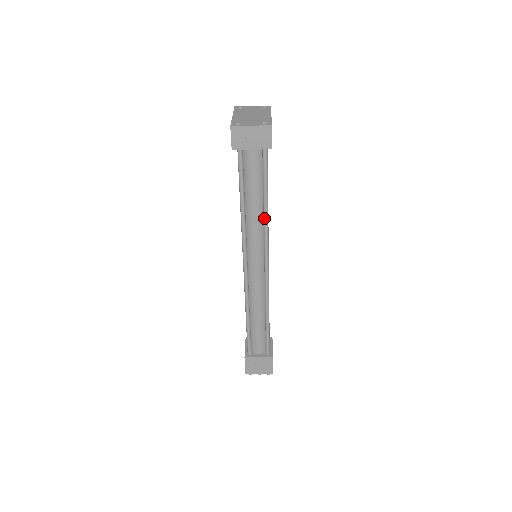
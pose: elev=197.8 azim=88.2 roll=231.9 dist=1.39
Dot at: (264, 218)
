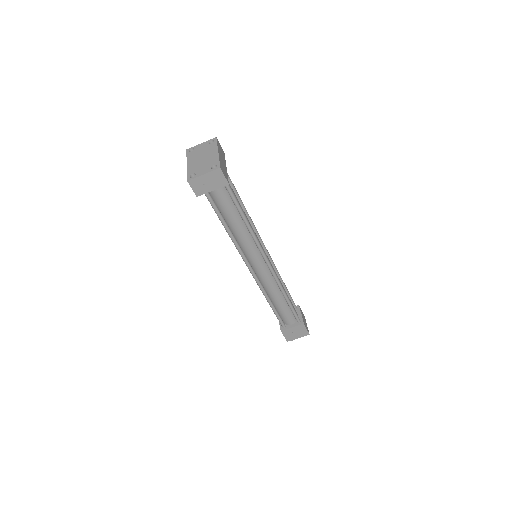
Dot at: (248, 230)
